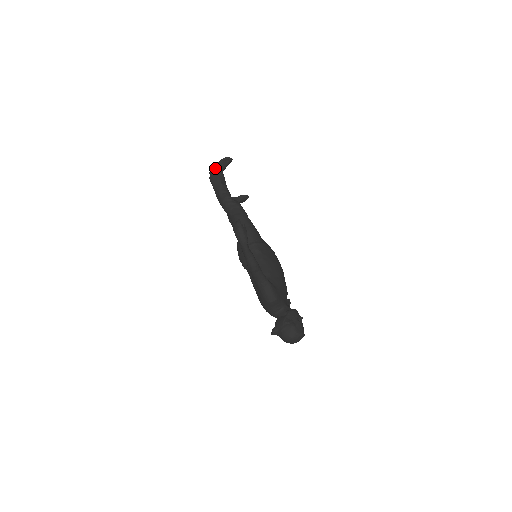
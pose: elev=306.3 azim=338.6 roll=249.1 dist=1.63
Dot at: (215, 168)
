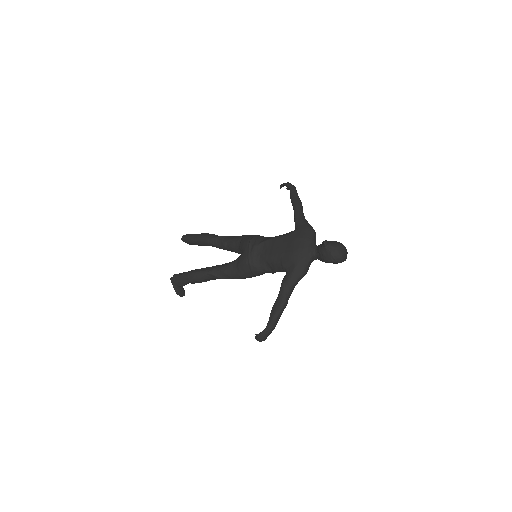
Dot at: occluded
